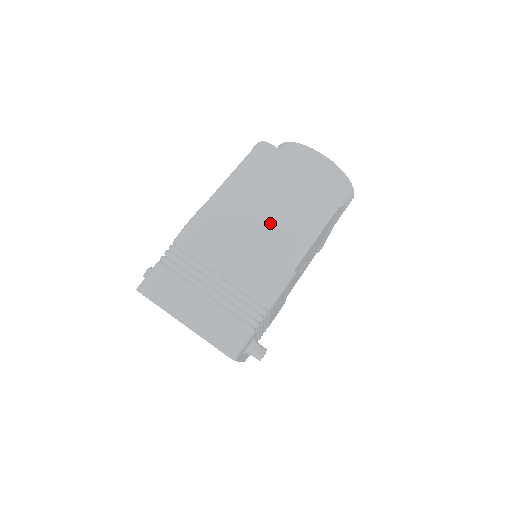
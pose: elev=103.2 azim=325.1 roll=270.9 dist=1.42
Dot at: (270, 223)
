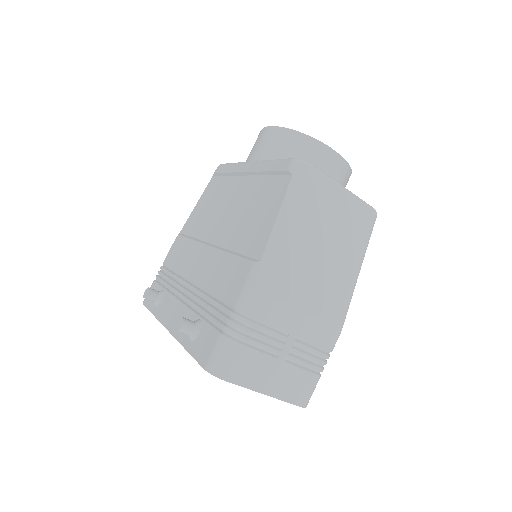
Dot at: (328, 268)
